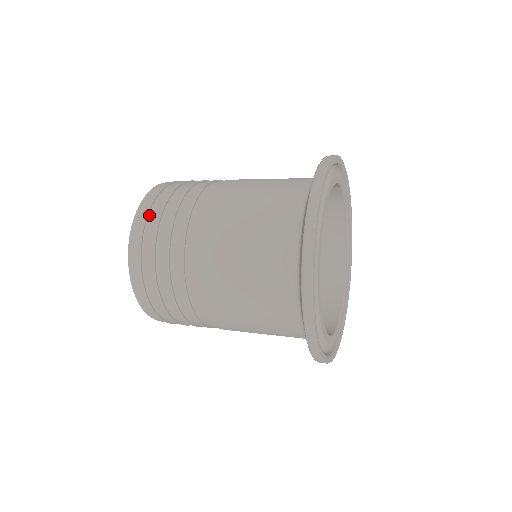
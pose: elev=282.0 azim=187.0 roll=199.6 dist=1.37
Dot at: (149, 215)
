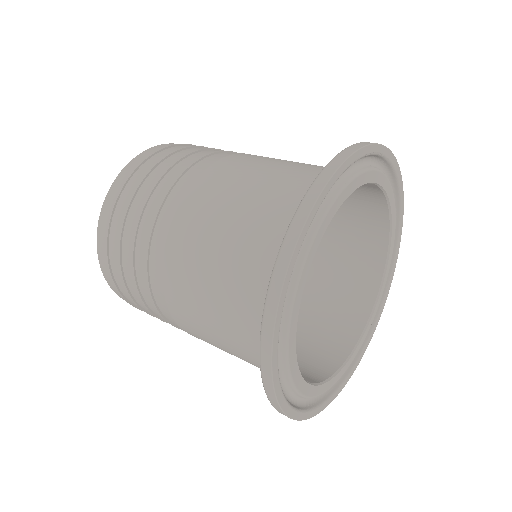
Dot at: (114, 278)
